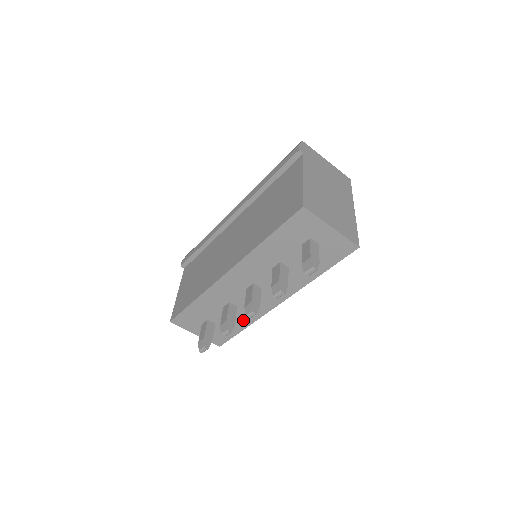
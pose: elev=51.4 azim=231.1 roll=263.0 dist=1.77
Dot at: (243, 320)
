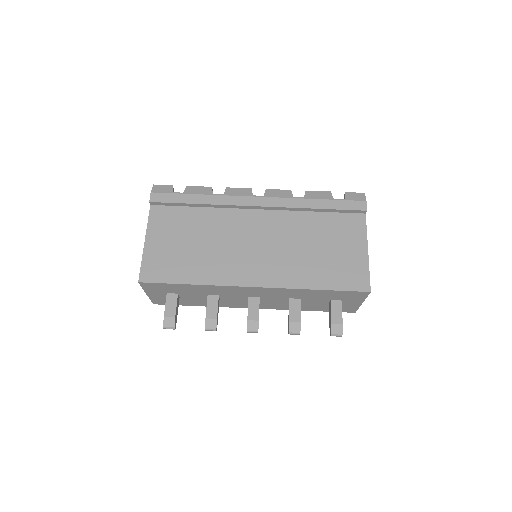
Dot at: occluded
